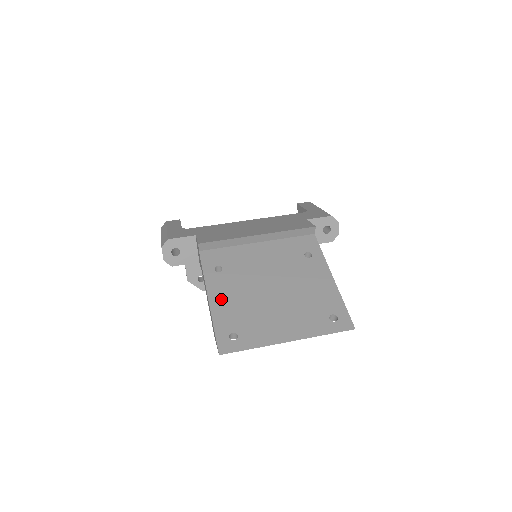
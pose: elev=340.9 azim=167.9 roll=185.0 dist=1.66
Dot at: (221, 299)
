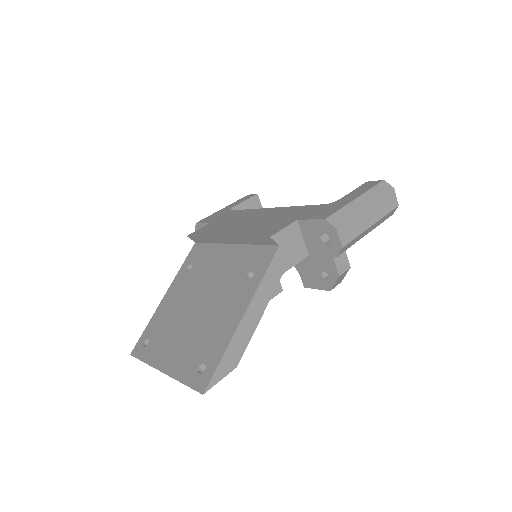
Dot at: (168, 301)
